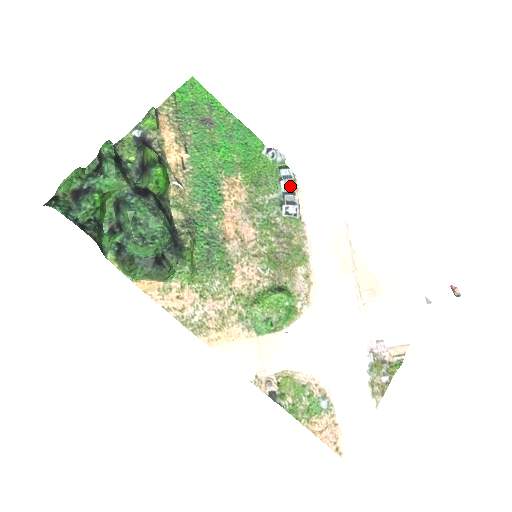
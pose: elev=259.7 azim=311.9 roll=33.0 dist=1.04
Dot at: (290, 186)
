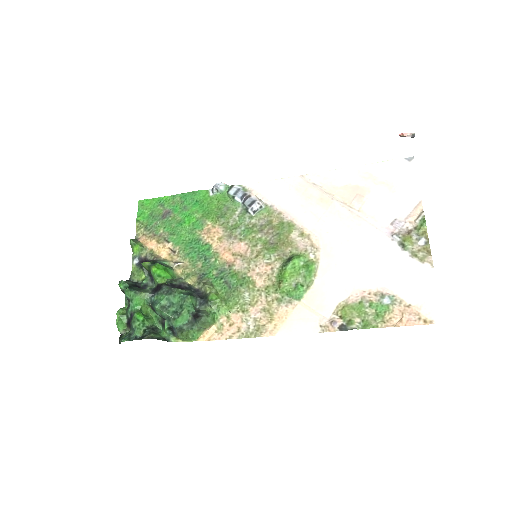
Dot at: (243, 195)
